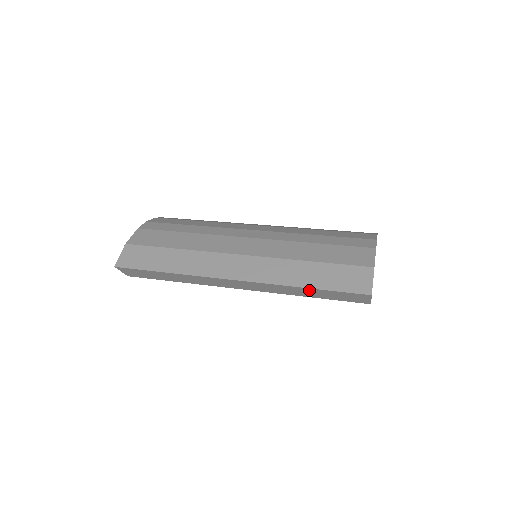
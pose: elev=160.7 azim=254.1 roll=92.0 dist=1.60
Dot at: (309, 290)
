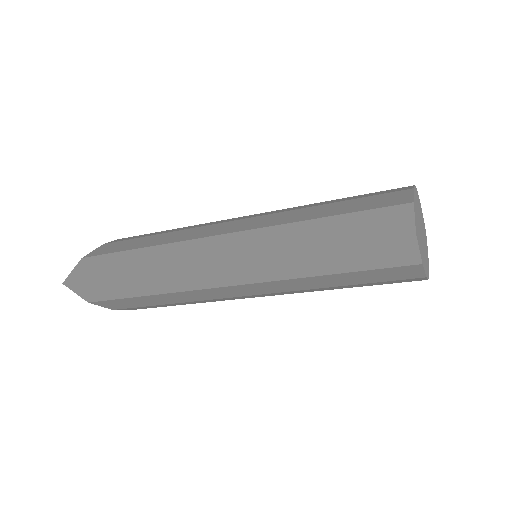
Dot at: (318, 253)
